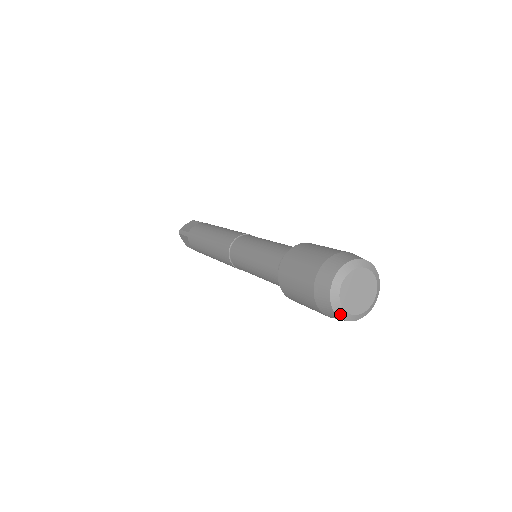
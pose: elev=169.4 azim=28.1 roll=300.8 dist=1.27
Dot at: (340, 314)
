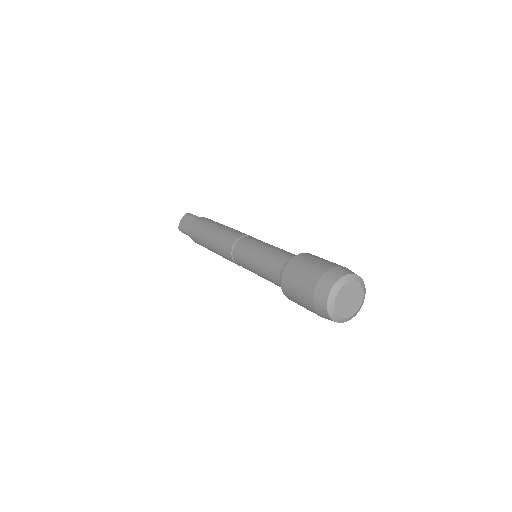
Dot at: (341, 321)
